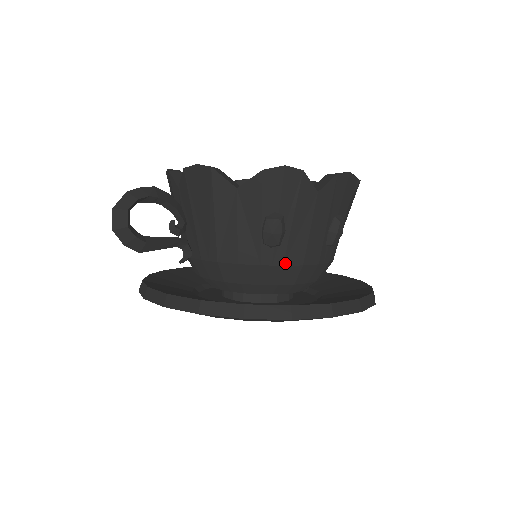
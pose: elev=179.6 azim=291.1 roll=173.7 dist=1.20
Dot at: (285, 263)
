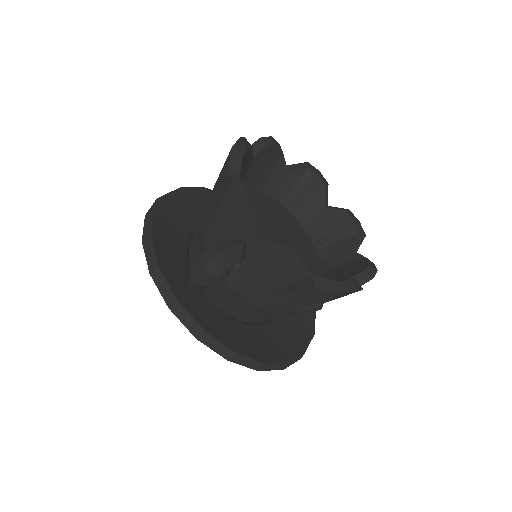
Dot at: (293, 313)
